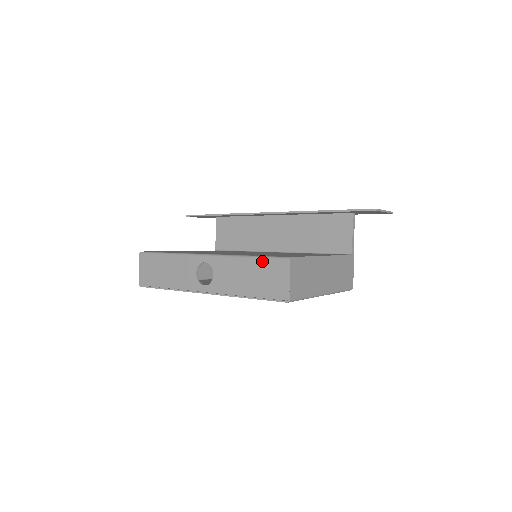
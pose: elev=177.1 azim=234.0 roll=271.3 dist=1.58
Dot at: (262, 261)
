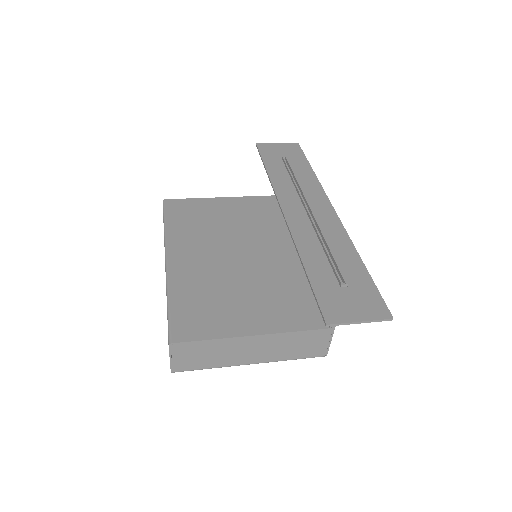
Dot at: (167, 318)
